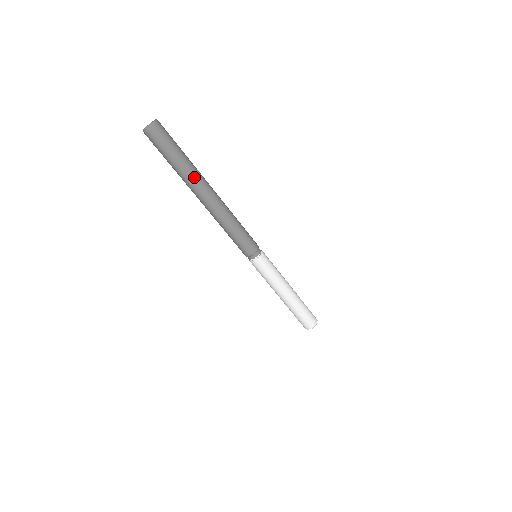
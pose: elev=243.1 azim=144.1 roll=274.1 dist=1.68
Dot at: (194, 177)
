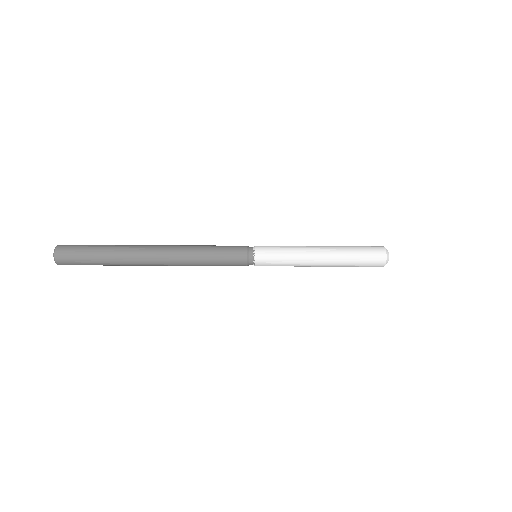
Dot at: (129, 247)
